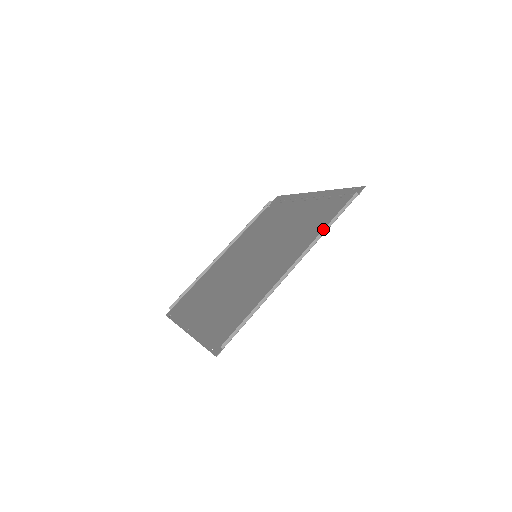
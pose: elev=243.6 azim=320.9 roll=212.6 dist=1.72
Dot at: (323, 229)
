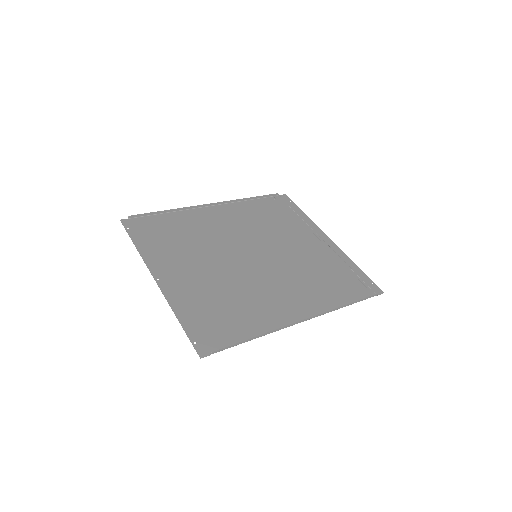
Dot at: (341, 306)
